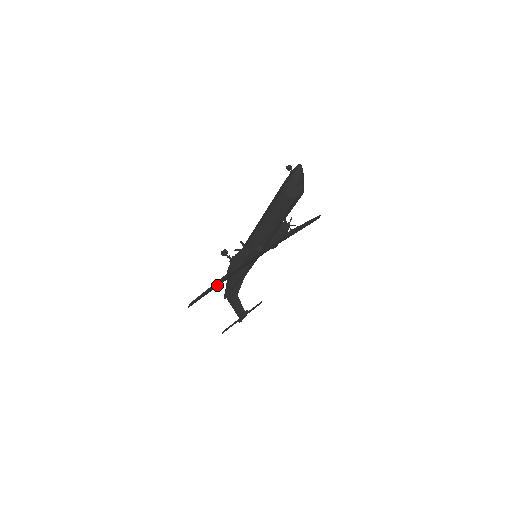
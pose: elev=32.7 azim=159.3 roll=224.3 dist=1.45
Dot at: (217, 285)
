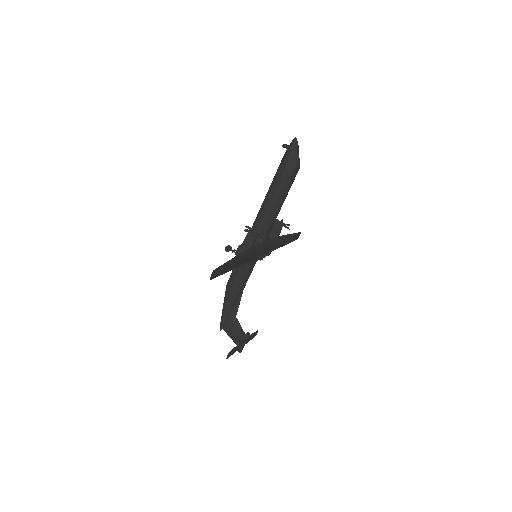
Dot at: (232, 264)
